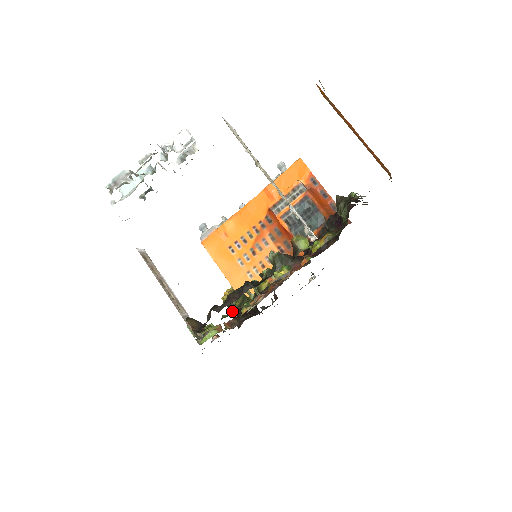
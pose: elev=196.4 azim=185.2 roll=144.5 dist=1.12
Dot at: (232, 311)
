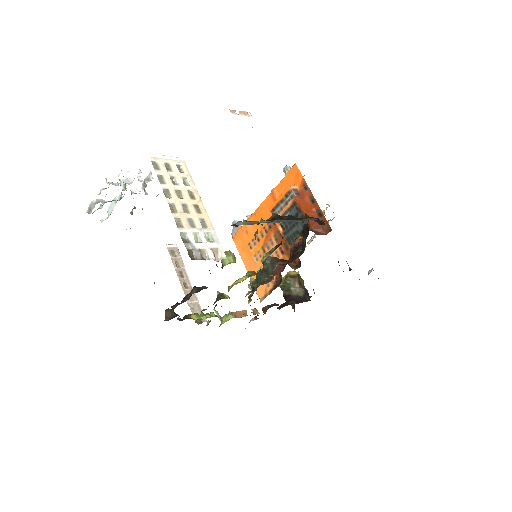
Dot at: occluded
